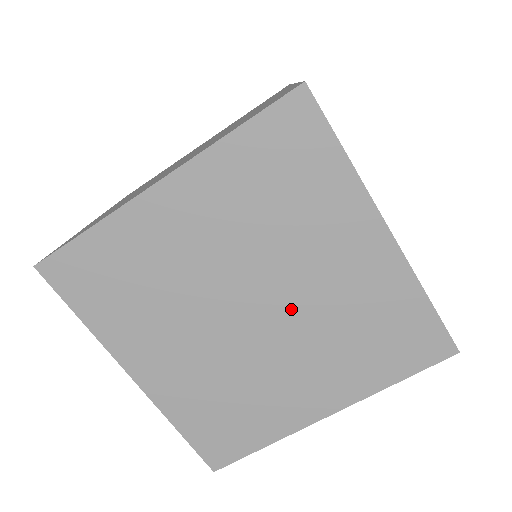
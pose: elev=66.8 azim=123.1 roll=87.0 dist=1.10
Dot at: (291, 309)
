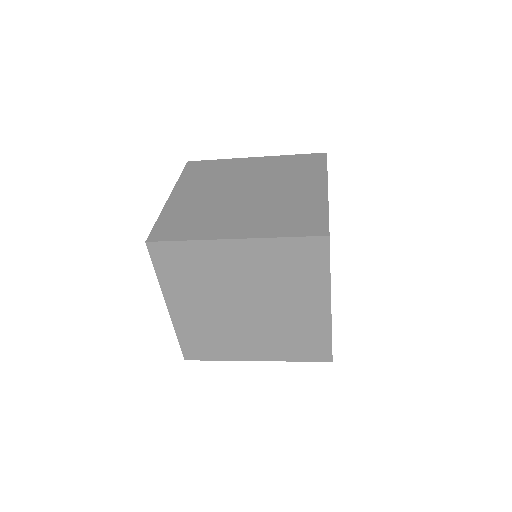
Dot at: occluded
